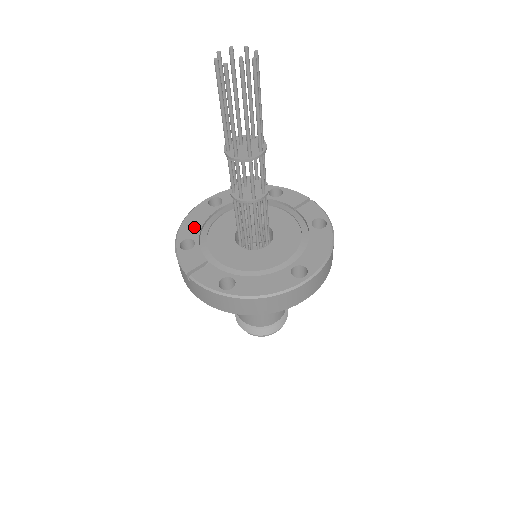
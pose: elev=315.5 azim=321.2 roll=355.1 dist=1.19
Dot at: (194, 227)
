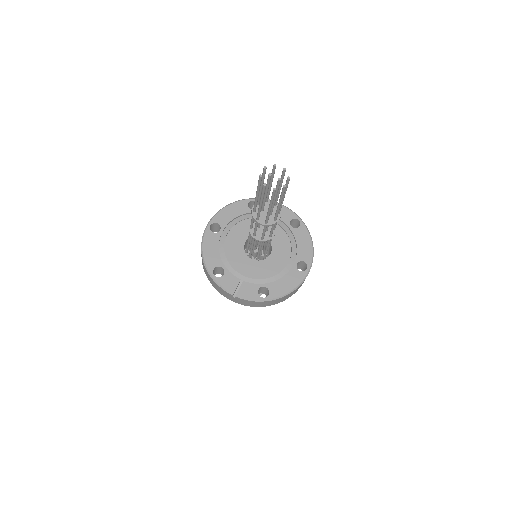
Dot at: (214, 256)
